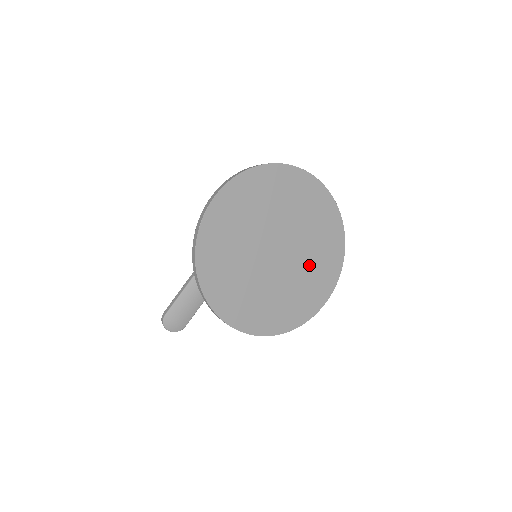
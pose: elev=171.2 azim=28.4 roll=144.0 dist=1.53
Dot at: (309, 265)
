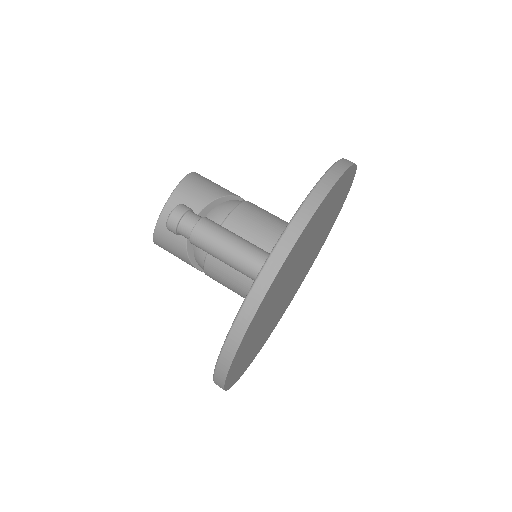
Dot at: (322, 224)
